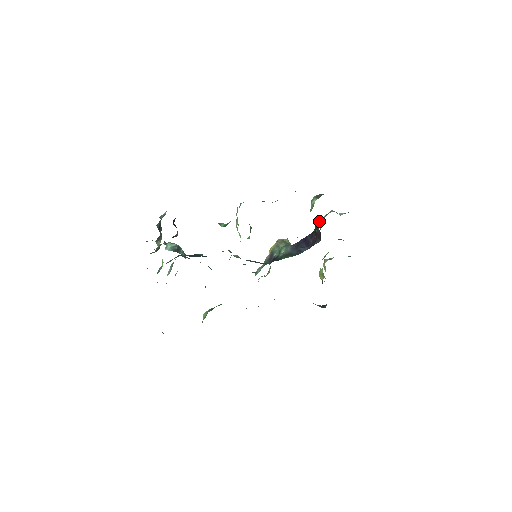
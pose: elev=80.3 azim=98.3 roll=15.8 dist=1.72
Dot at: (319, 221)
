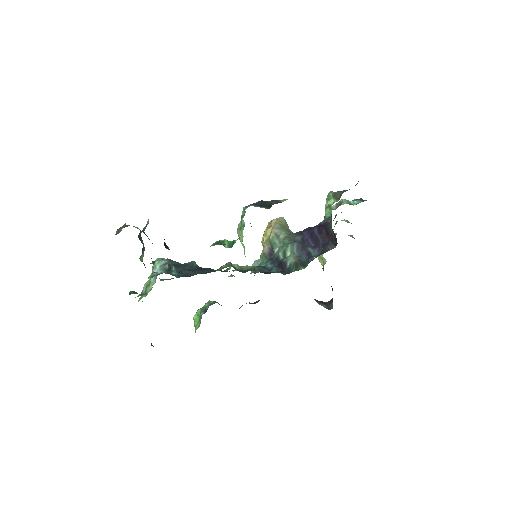
Dot at: (331, 216)
